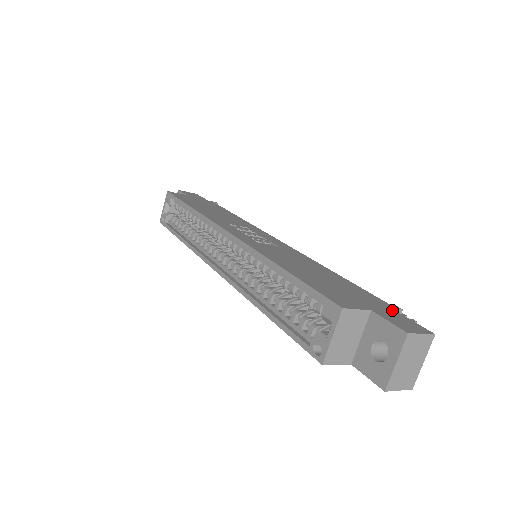
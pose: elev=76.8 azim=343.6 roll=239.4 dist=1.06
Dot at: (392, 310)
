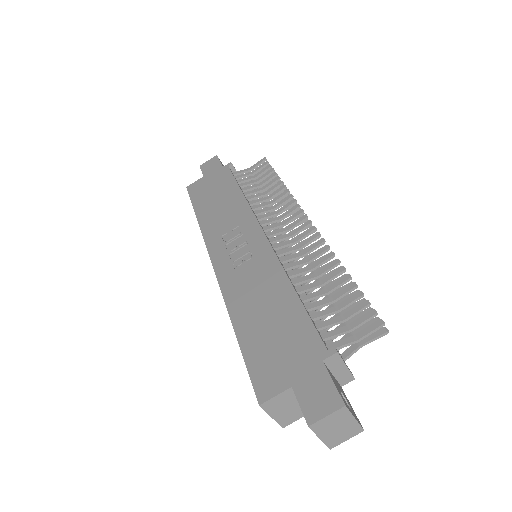
Dot at: (320, 366)
